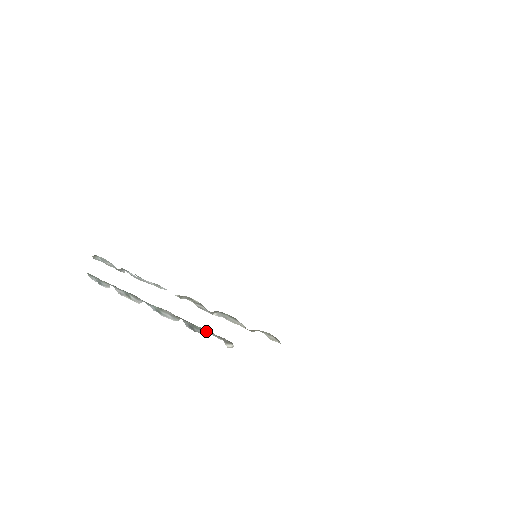
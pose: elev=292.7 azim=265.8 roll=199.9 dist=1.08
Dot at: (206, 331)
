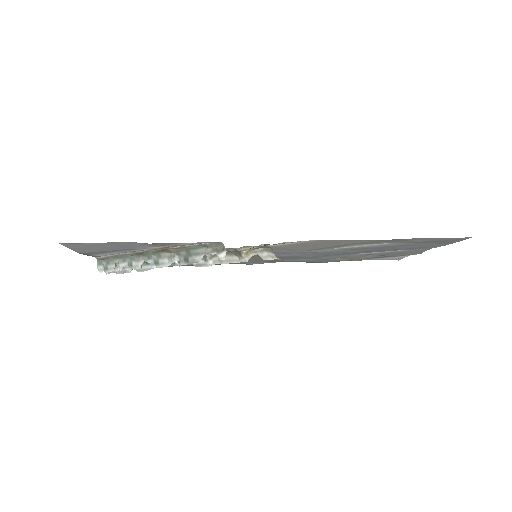
Dot at: (200, 251)
